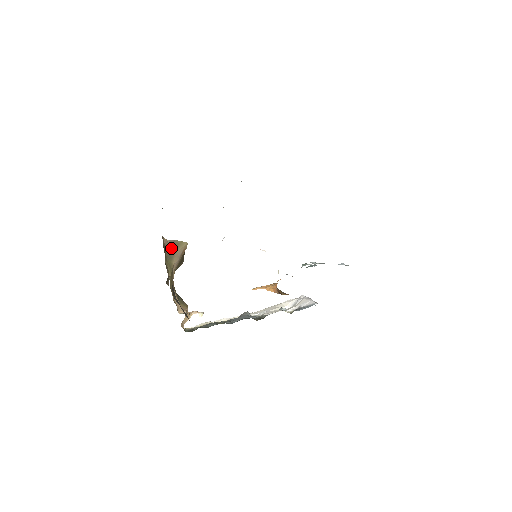
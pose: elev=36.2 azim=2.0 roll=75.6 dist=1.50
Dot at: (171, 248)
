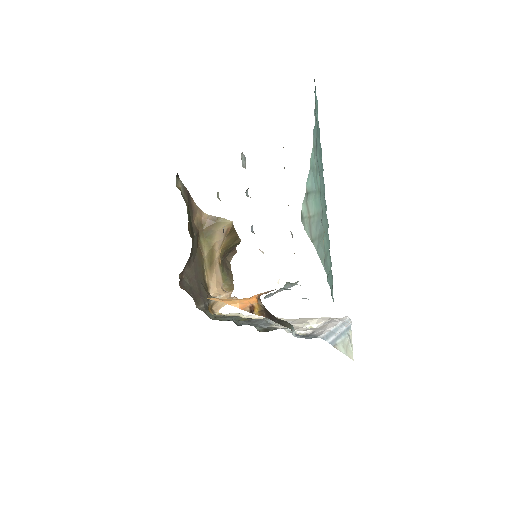
Dot at: (210, 225)
